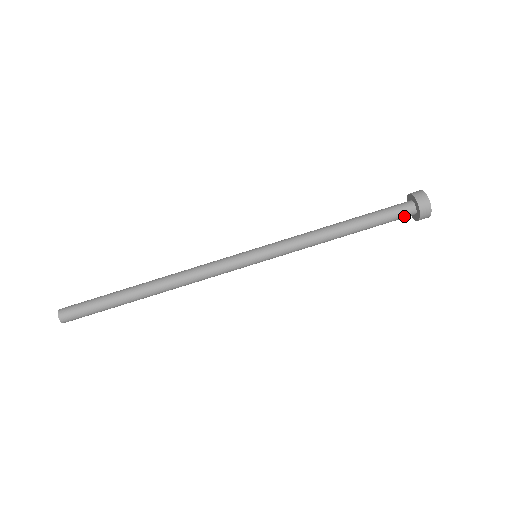
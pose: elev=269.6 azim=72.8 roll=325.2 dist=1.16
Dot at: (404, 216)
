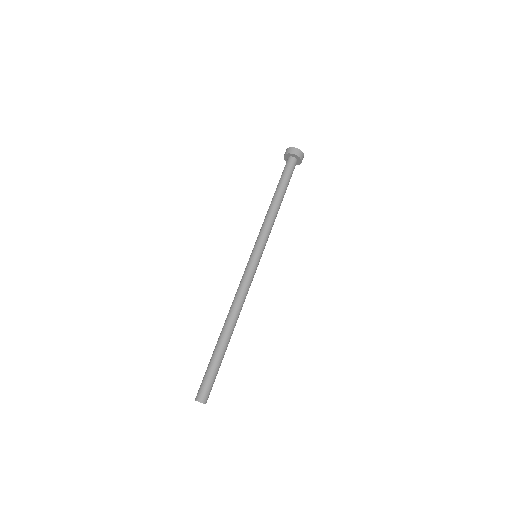
Dot at: (294, 167)
